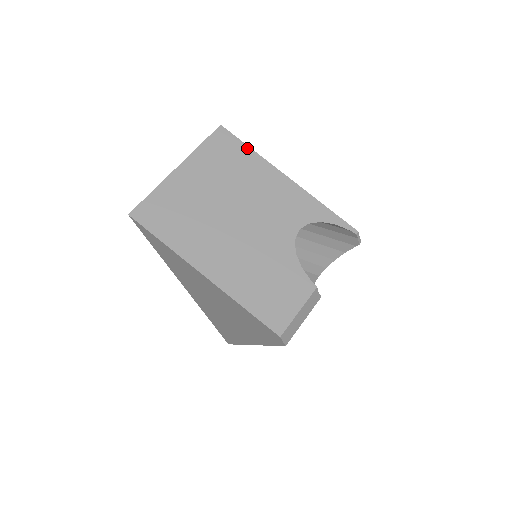
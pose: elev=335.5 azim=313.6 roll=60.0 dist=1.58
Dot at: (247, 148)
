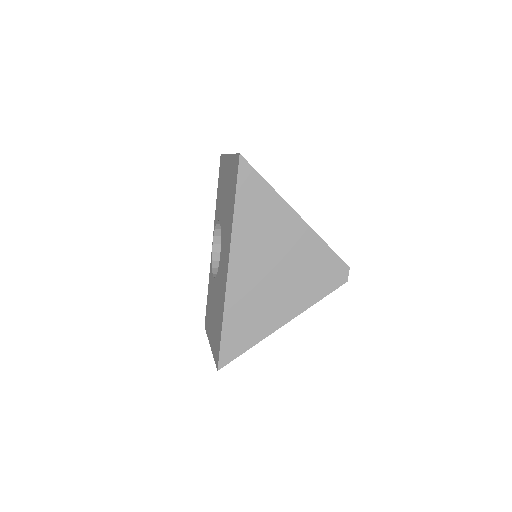
Dot at: occluded
